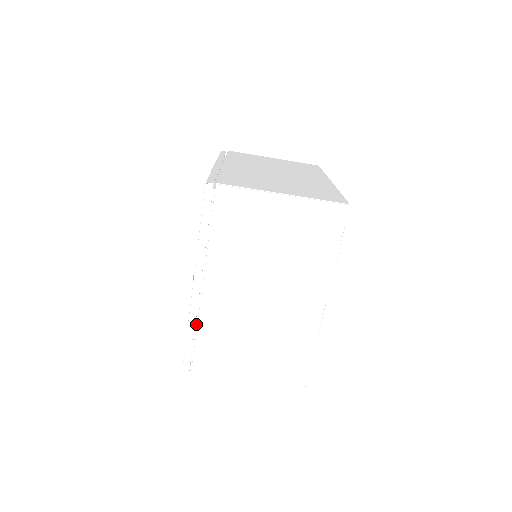
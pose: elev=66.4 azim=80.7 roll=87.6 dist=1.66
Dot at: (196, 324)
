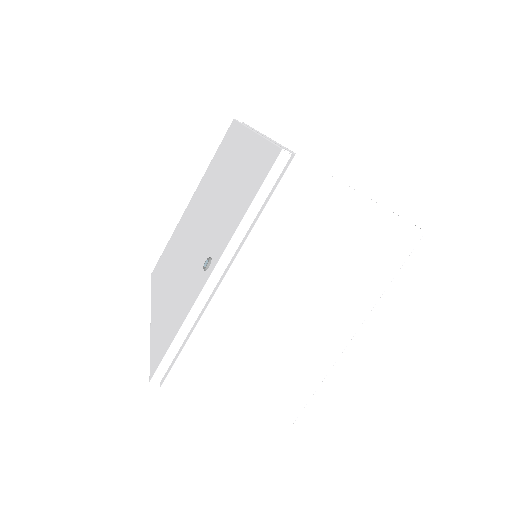
Dot at: occluded
